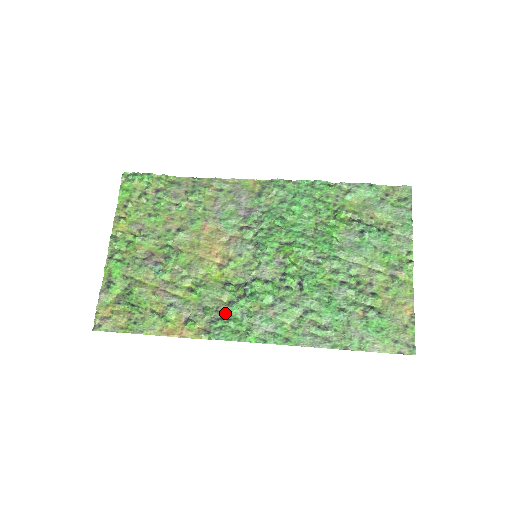
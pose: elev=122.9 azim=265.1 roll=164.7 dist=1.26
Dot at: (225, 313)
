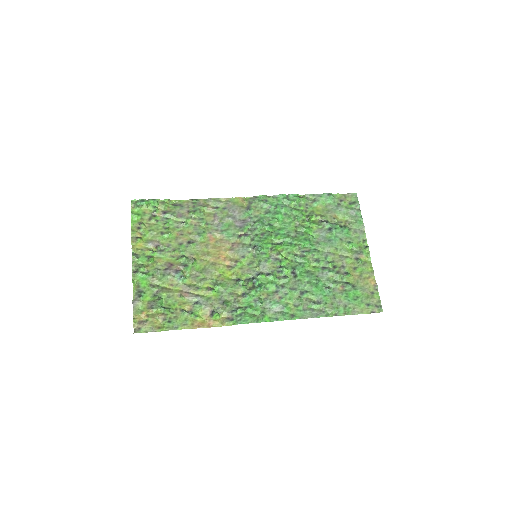
Dot at: (242, 303)
